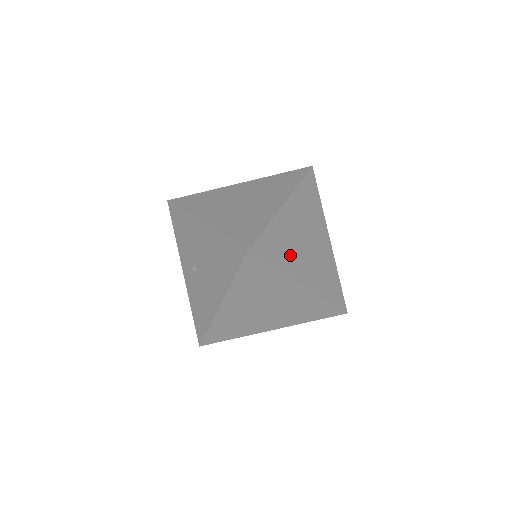
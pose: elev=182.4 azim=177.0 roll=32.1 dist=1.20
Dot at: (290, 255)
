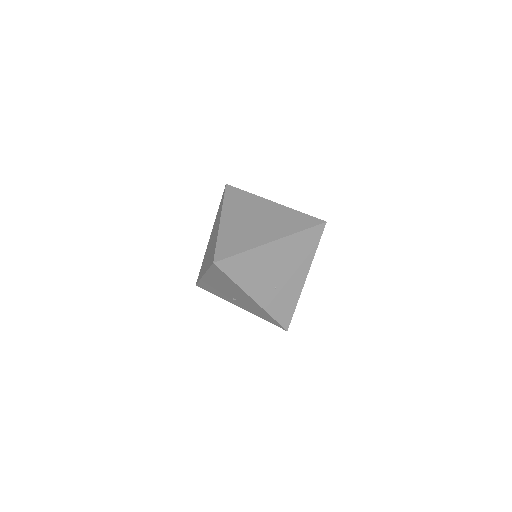
Dot at: (247, 238)
